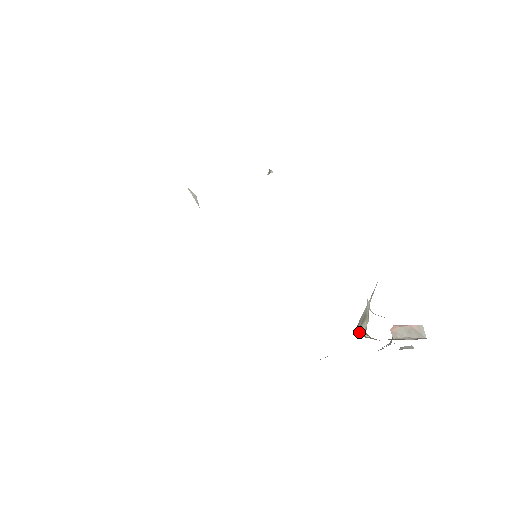
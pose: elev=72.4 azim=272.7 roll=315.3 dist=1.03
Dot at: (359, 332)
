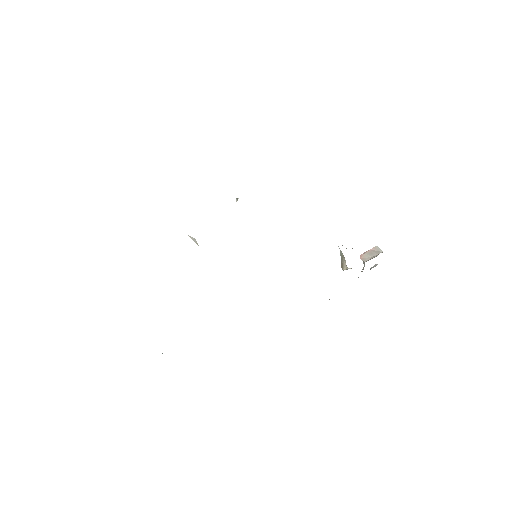
Dot at: (344, 268)
